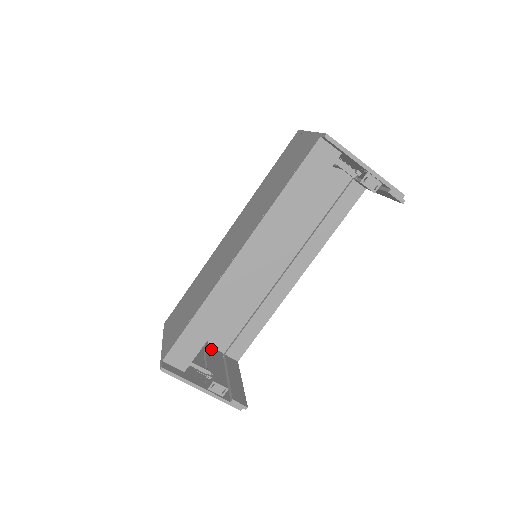
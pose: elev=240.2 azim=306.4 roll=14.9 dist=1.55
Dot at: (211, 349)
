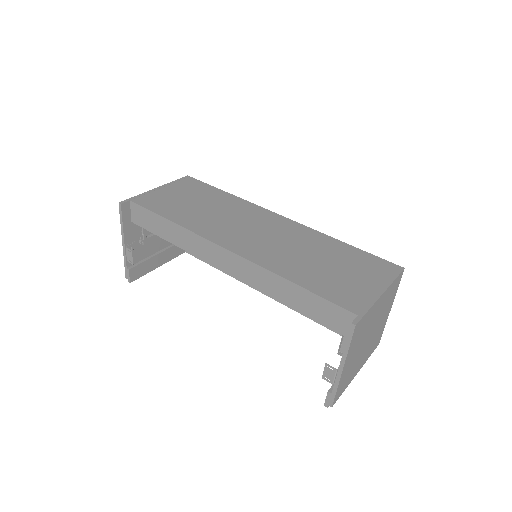
Dot at: occluded
